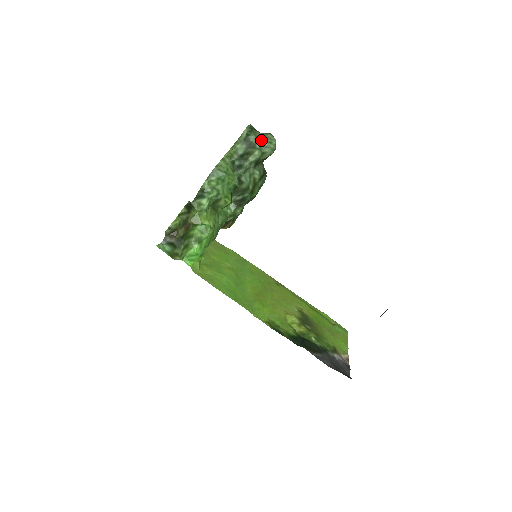
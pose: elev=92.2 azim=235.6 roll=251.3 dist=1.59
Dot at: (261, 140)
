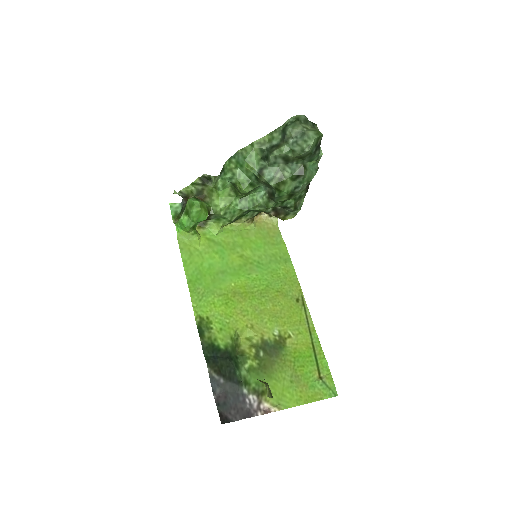
Dot at: (298, 135)
